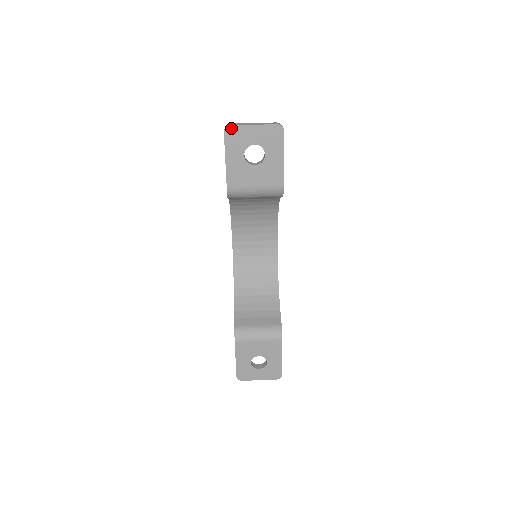
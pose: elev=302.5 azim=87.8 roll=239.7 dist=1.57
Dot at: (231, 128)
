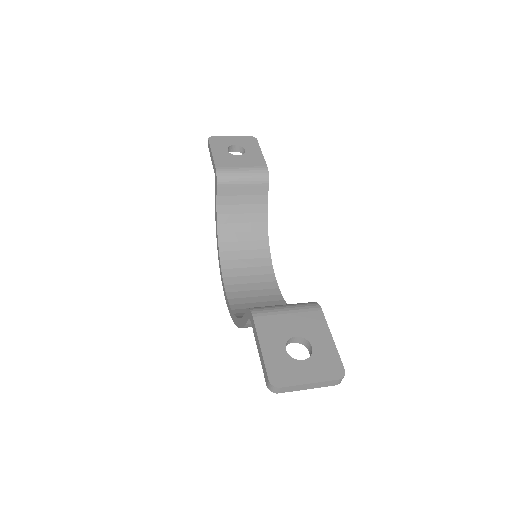
Dot at: (214, 137)
